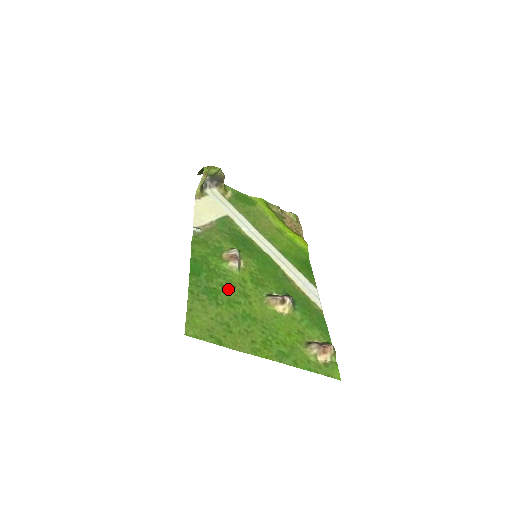
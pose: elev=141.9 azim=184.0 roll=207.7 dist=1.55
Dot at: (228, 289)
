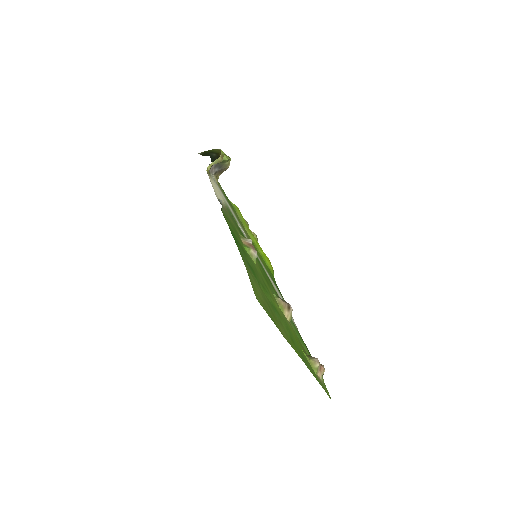
Dot at: (257, 274)
